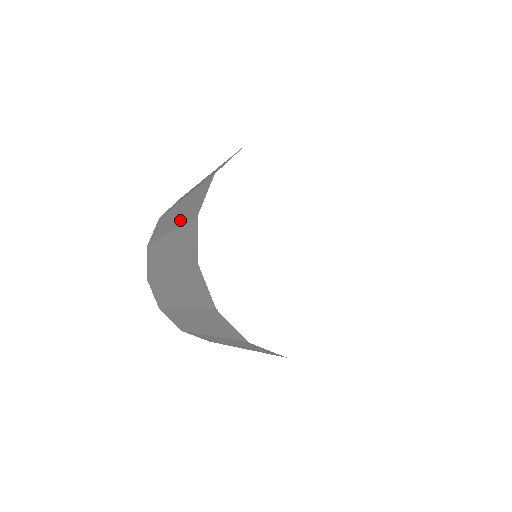
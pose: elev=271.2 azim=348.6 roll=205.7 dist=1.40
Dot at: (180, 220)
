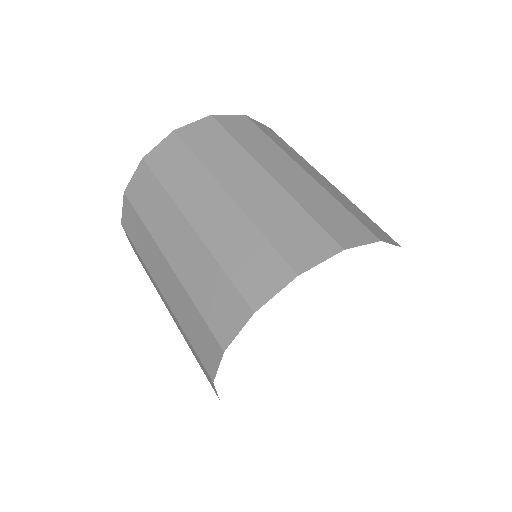
Dot at: (260, 215)
